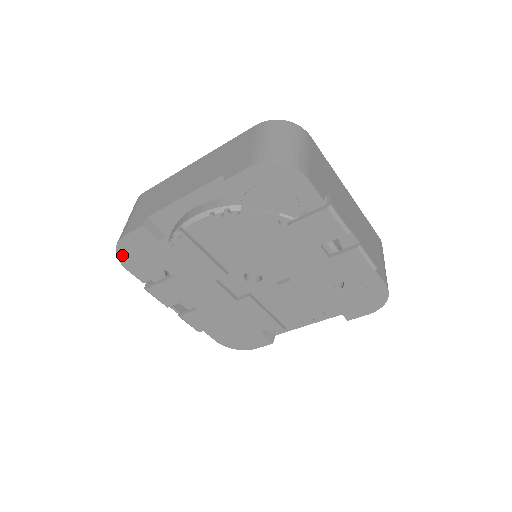
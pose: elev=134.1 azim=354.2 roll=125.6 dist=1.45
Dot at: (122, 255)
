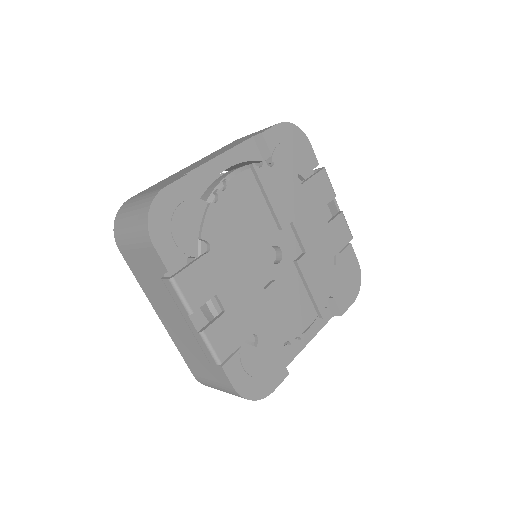
Dot at: (154, 218)
